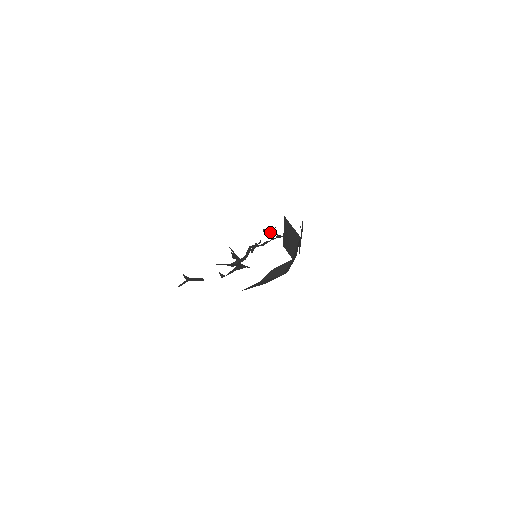
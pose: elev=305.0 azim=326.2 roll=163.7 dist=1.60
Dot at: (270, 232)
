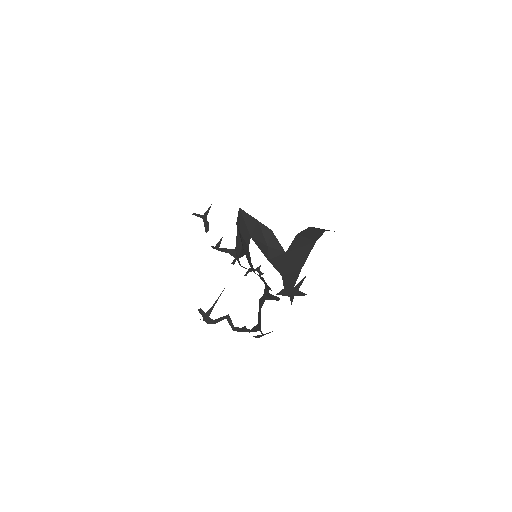
Dot at: (263, 303)
